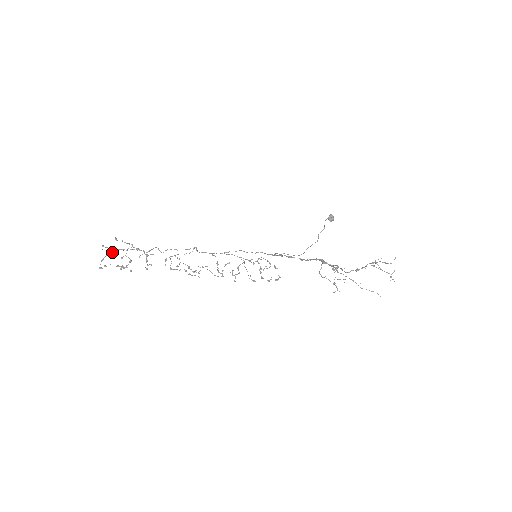
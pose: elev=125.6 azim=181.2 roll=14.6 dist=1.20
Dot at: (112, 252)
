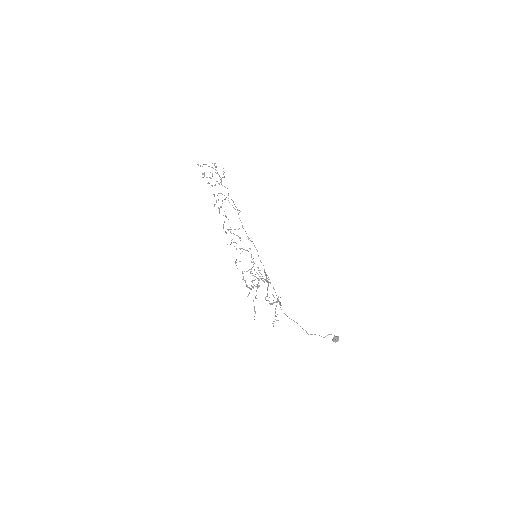
Dot at: occluded
